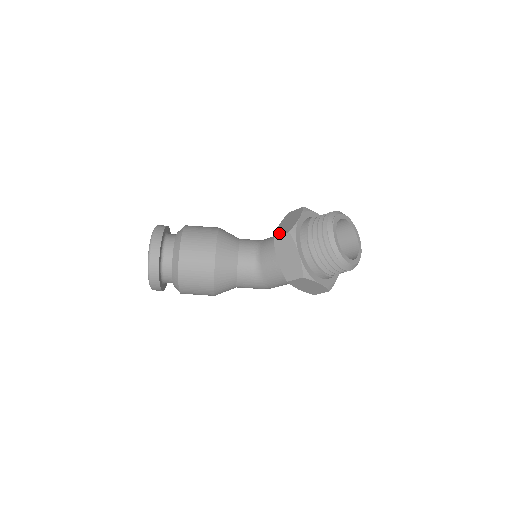
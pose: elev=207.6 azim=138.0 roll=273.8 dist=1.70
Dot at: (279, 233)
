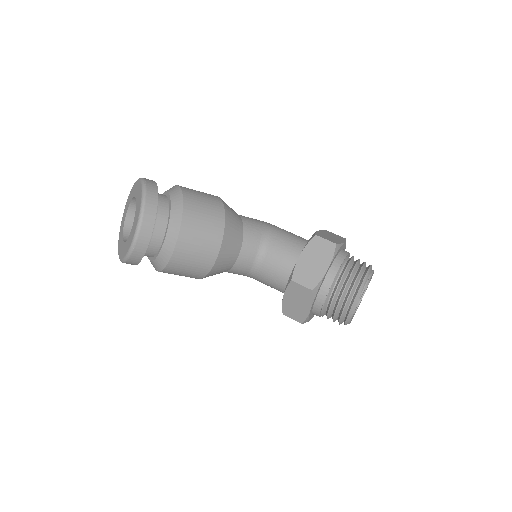
Dot at: (299, 279)
